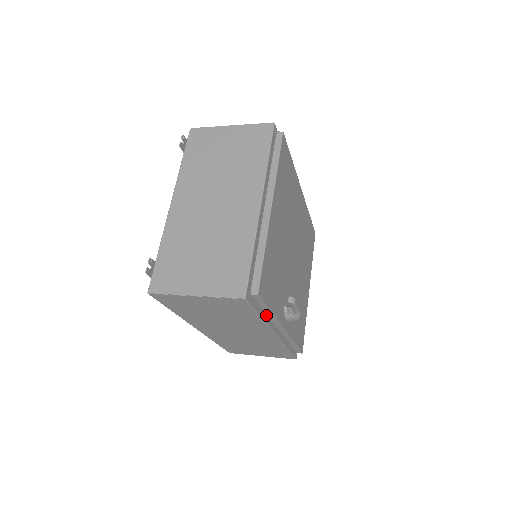
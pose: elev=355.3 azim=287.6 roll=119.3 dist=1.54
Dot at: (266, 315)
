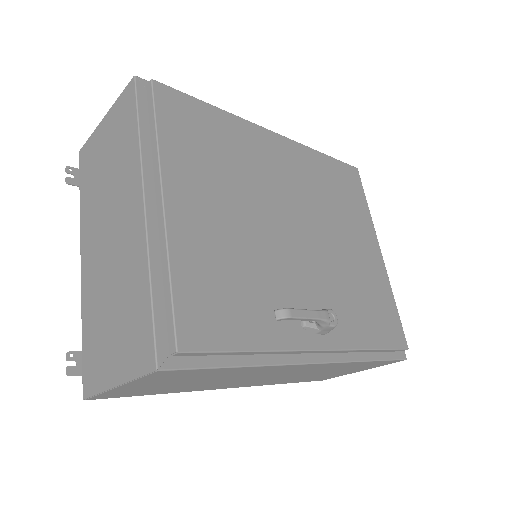
Dot at: (257, 354)
